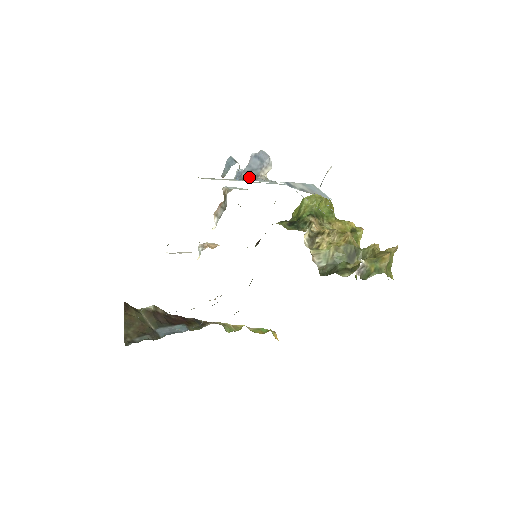
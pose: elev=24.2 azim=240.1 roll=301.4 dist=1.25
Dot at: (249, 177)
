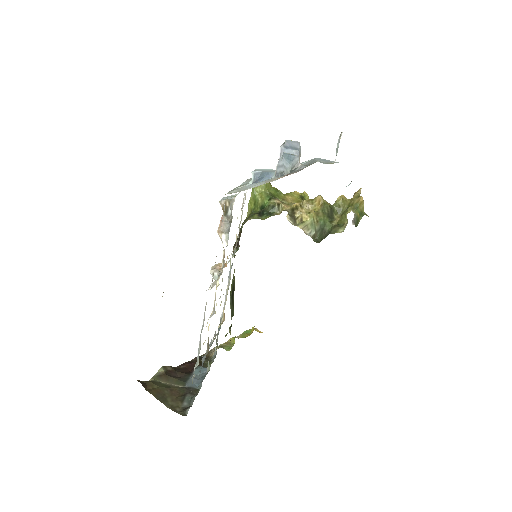
Dot at: occluded
